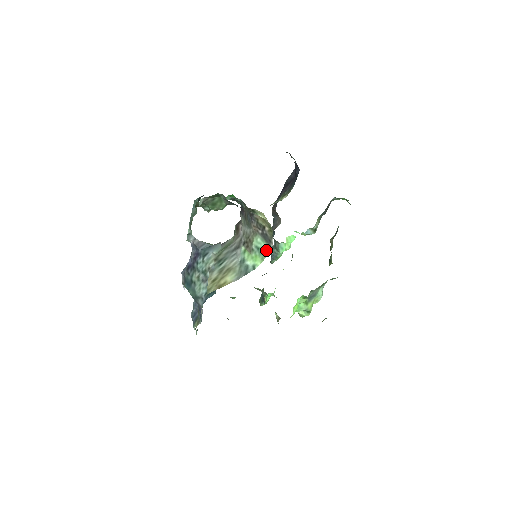
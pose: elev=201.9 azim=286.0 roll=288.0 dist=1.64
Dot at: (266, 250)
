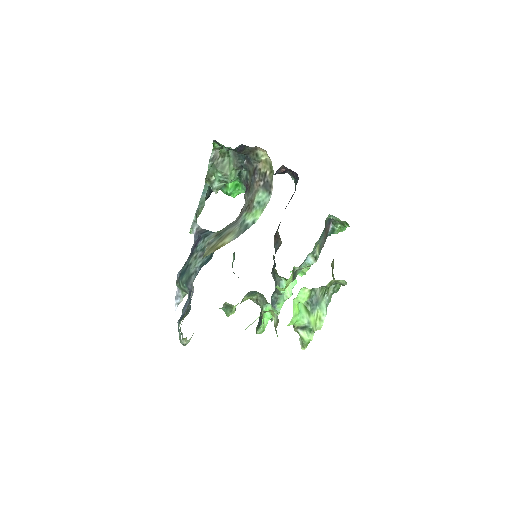
Dot at: (266, 200)
